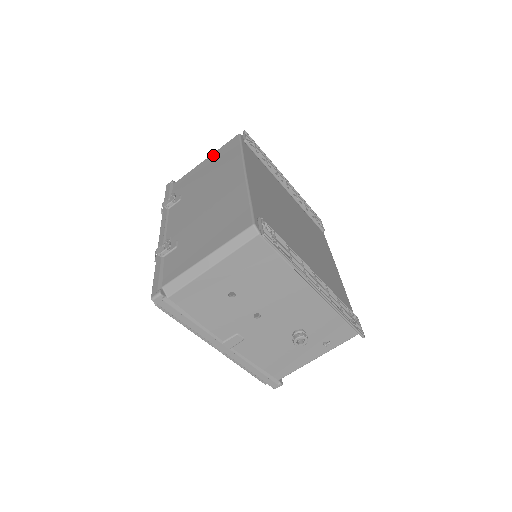
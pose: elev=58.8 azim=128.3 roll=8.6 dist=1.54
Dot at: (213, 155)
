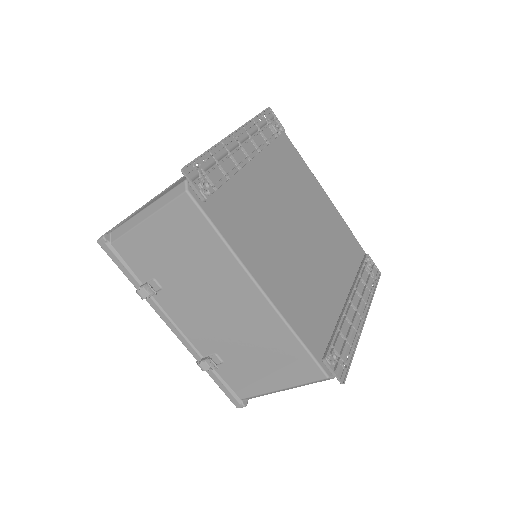
Dot at: (159, 220)
